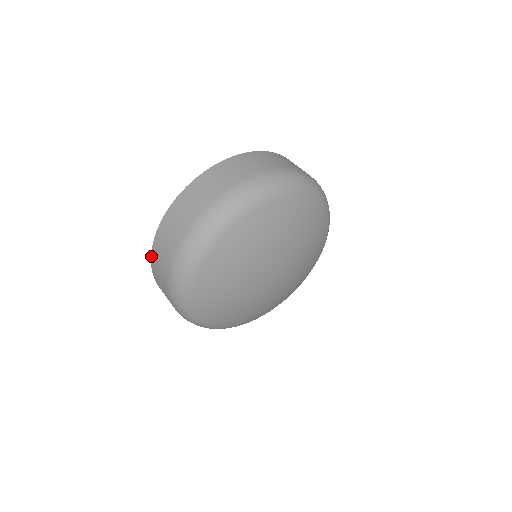
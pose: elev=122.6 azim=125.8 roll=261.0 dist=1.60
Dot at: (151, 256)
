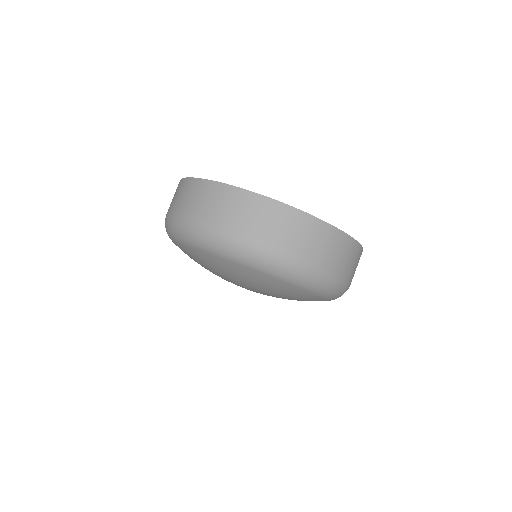
Dot at: (185, 178)
